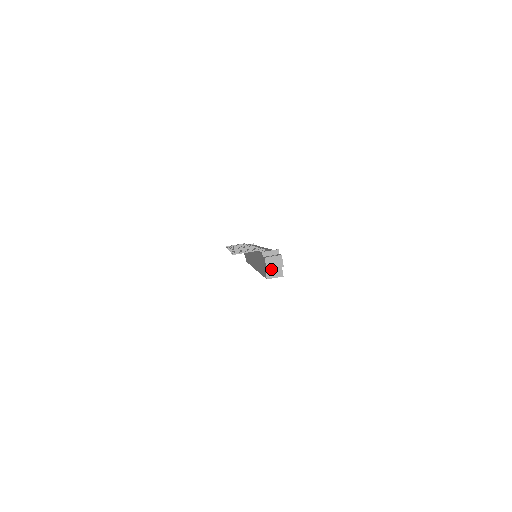
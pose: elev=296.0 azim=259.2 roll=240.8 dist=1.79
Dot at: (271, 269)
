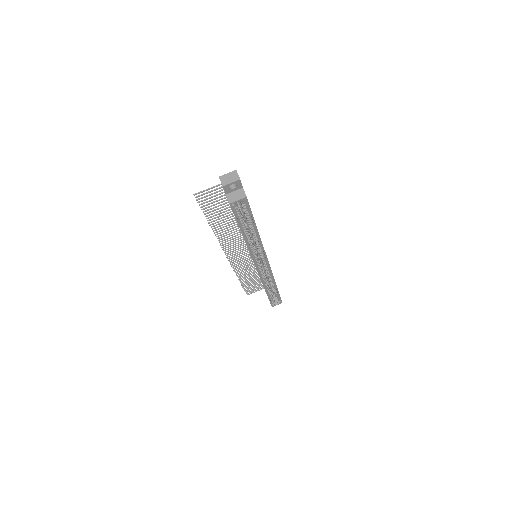
Dot at: (232, 193)
